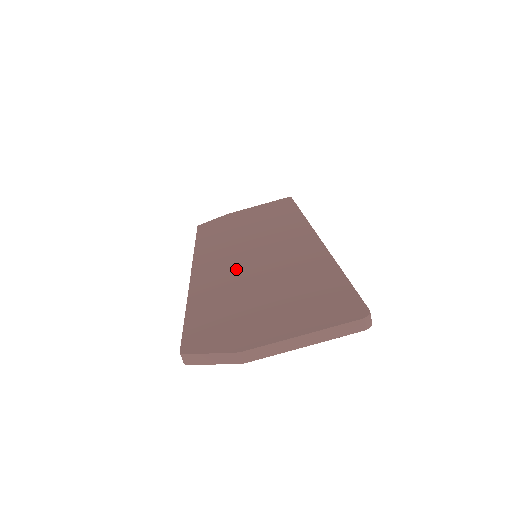
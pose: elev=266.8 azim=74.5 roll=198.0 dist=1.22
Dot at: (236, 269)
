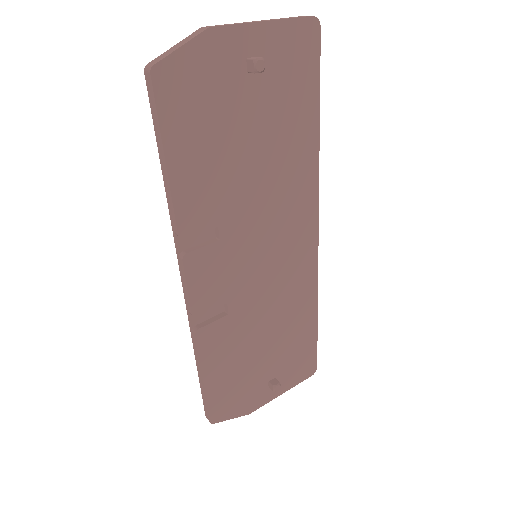
Dot at: occluded
